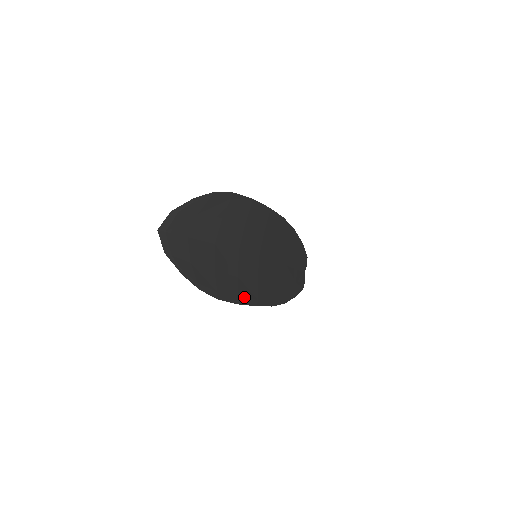
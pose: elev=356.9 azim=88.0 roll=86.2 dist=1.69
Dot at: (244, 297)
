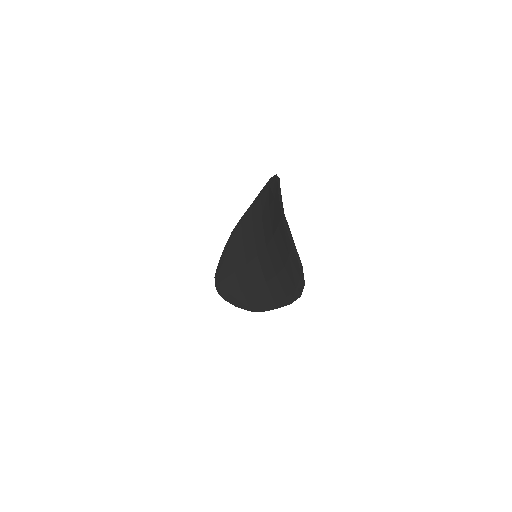
Dot at: (284, 297)
